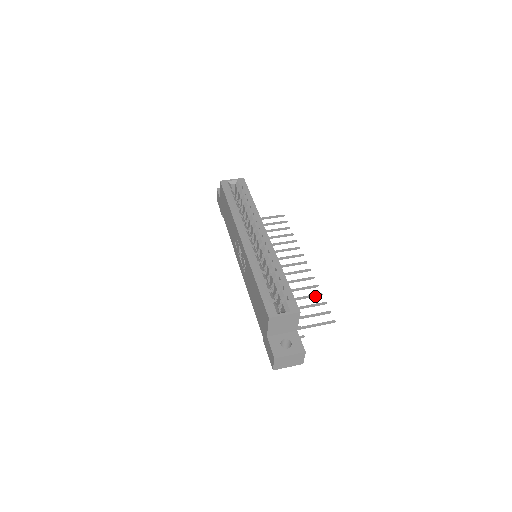
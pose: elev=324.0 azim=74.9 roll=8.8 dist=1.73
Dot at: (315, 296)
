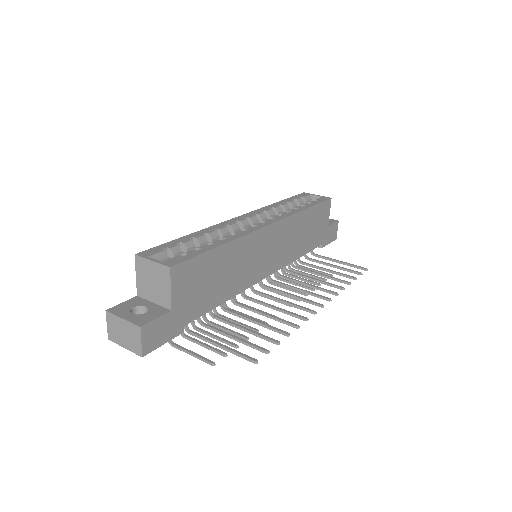
Dot at: (278, 331)
